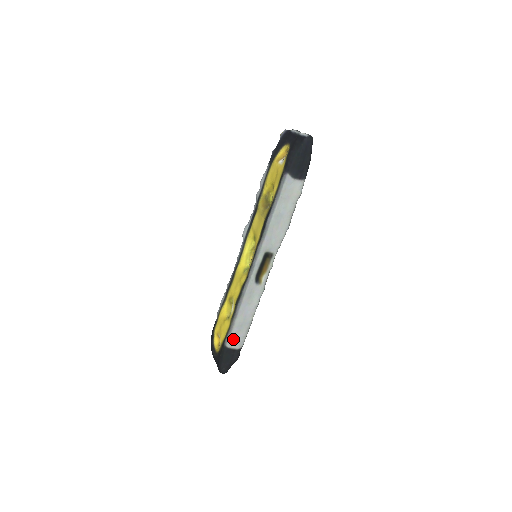
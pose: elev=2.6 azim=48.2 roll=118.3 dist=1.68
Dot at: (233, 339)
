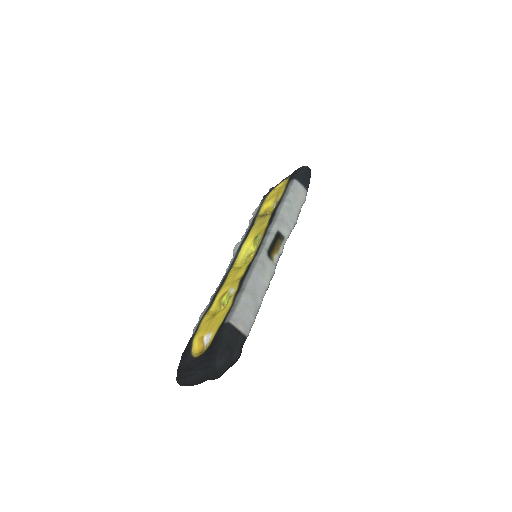
Dot at: (239, 314)
